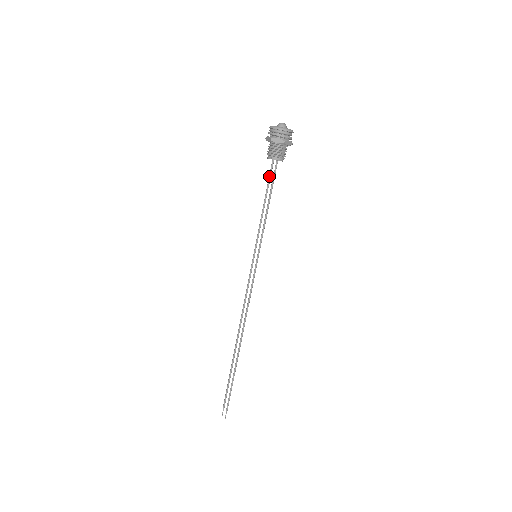
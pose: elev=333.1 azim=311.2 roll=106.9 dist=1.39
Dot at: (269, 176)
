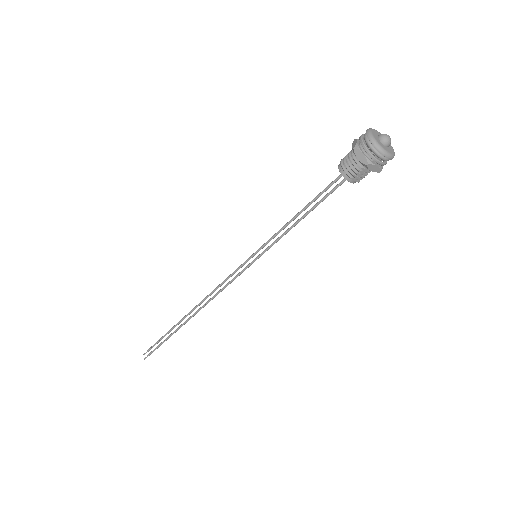
Dot at: (327, 186)
